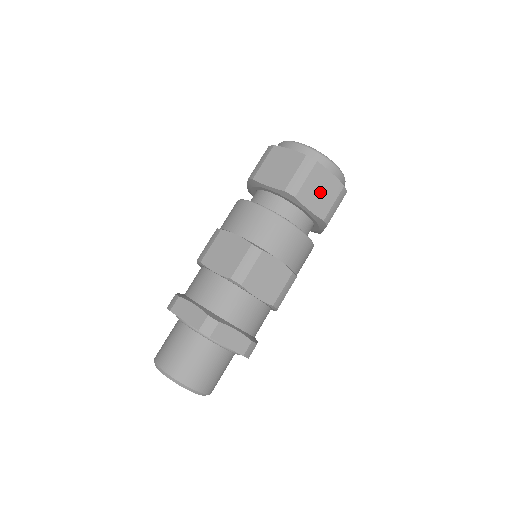
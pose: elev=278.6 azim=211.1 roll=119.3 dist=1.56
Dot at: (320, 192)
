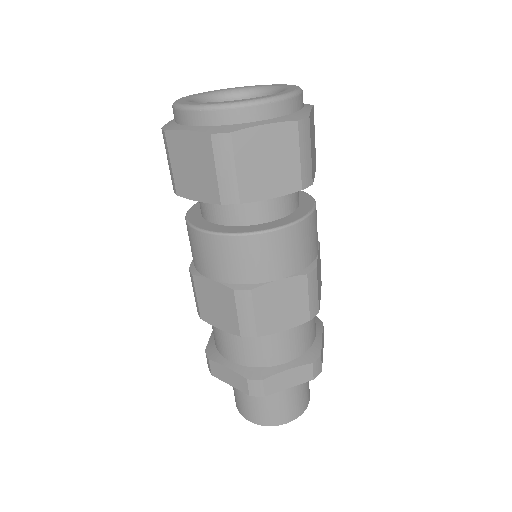
Dot at: (269, 164)
